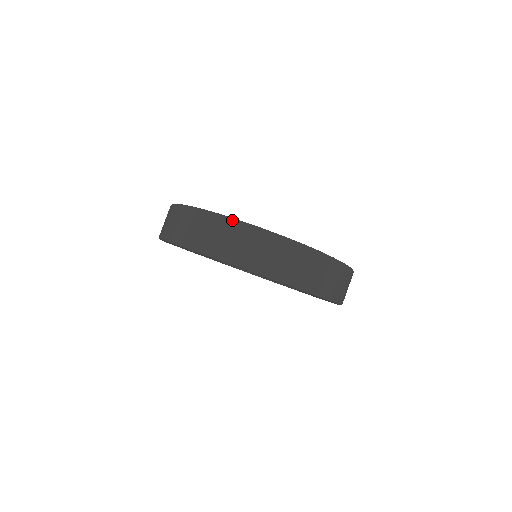
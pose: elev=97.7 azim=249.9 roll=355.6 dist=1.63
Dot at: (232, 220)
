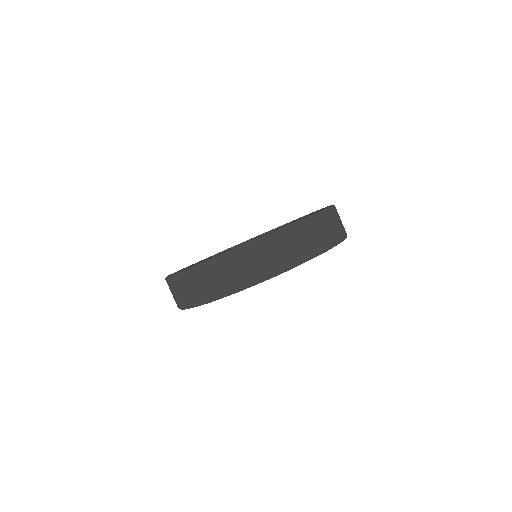
Dot at: (252, 243)
